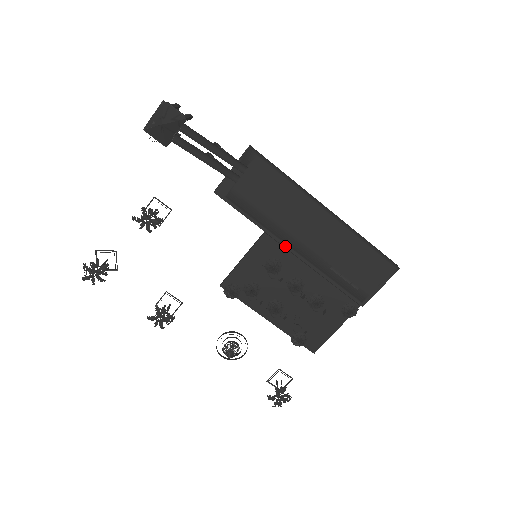
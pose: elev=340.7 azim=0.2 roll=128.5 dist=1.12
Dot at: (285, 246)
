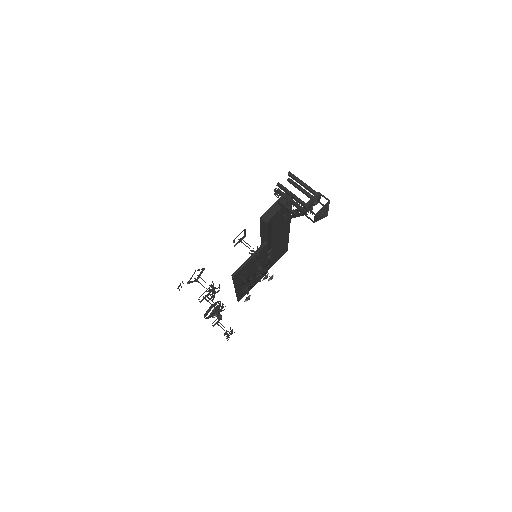
Dot at: (267, 248)
